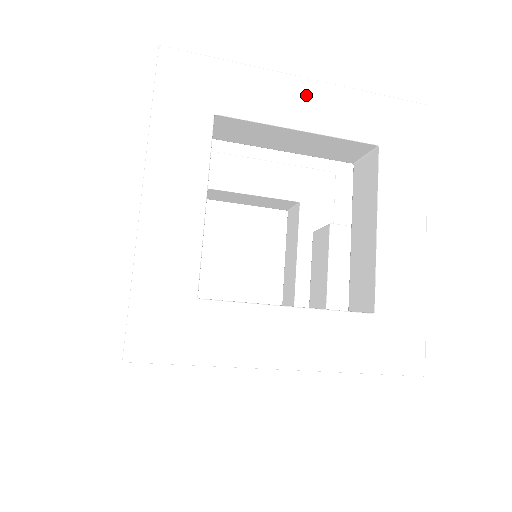
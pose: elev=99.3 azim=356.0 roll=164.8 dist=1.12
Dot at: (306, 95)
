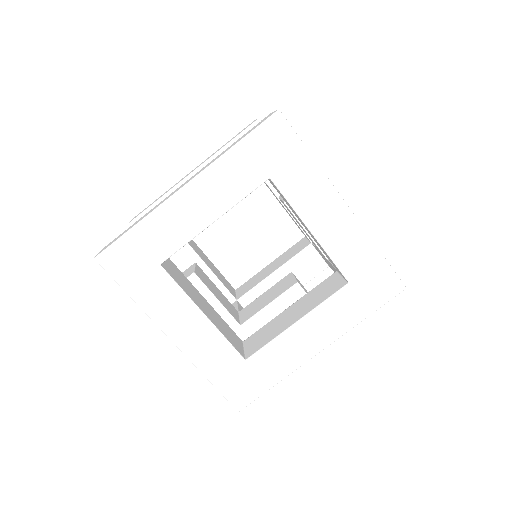
Dot at: (196, 196)
